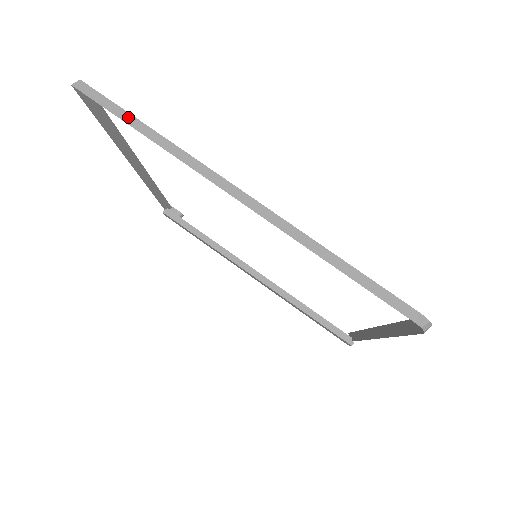
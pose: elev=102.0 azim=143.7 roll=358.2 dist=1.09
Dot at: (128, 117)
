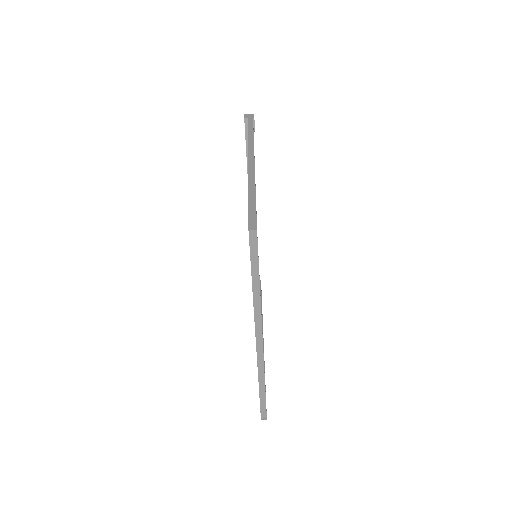
Dot at: (256, 273)
